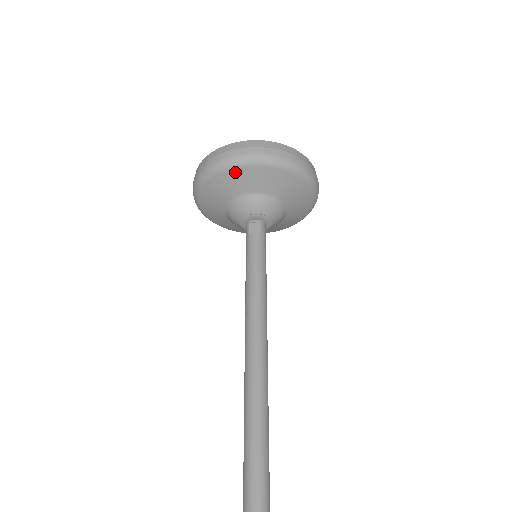
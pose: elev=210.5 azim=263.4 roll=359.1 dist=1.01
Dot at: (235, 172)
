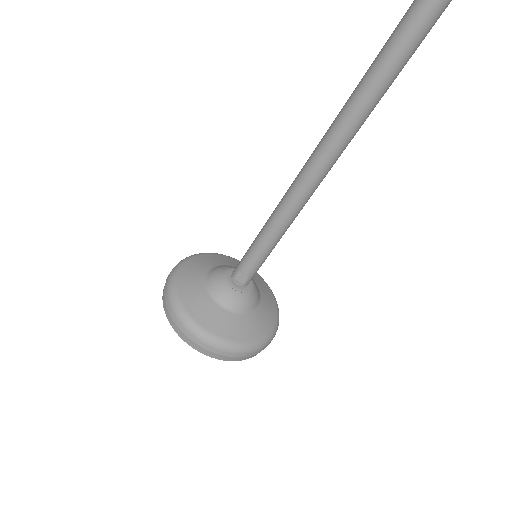
Dot at: (236, 261)
